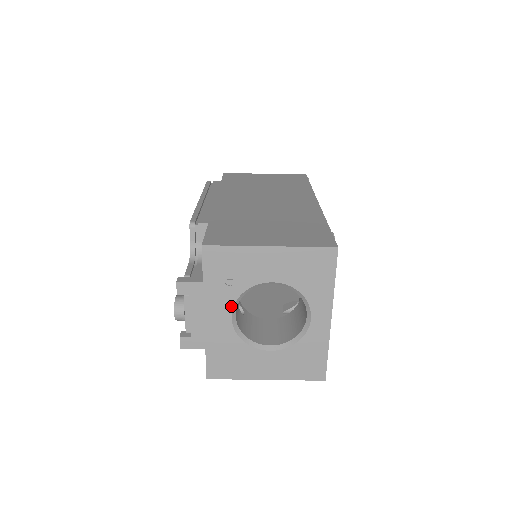
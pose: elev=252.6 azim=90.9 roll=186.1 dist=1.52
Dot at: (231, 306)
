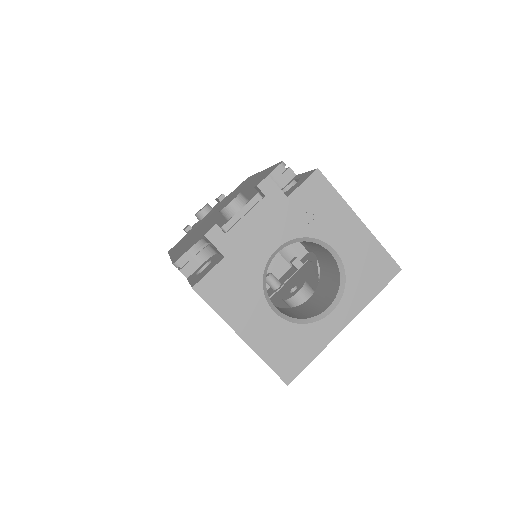
Dot at: (286, 239)
